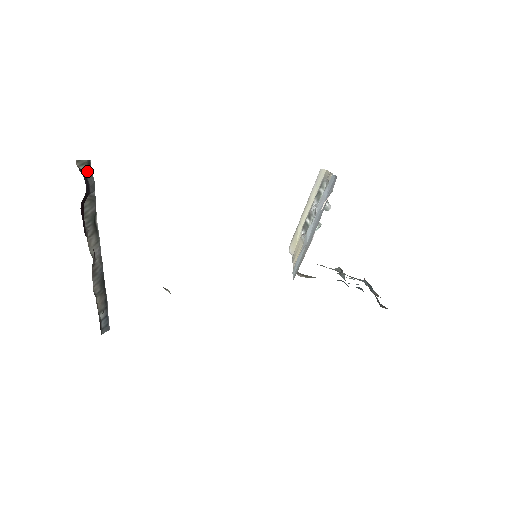
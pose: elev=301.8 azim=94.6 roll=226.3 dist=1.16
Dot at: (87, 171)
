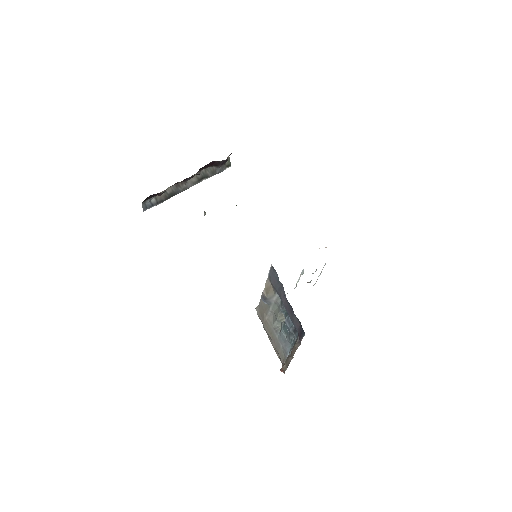
Dot at: (226, 165)
